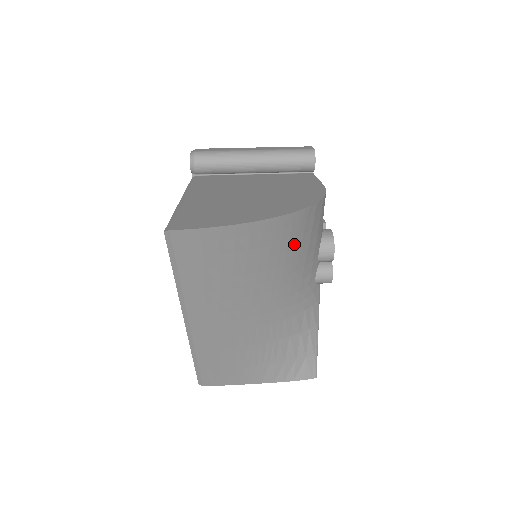
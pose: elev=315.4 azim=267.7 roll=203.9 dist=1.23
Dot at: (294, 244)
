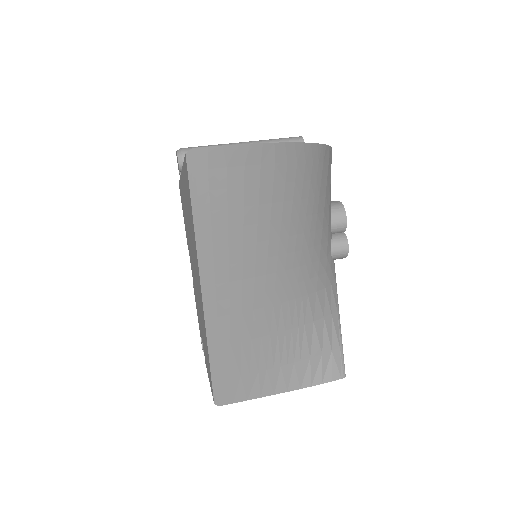
Dot at: (314, 189)
